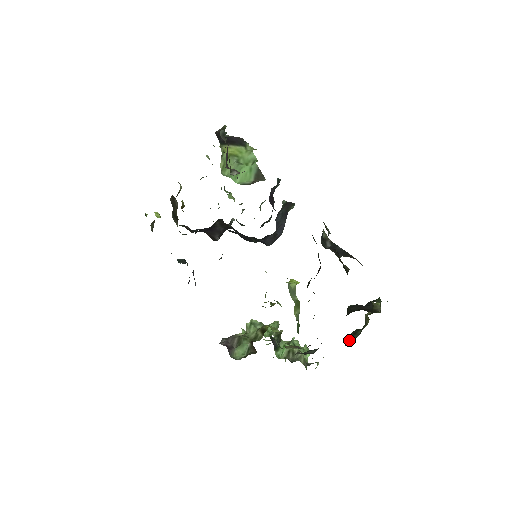
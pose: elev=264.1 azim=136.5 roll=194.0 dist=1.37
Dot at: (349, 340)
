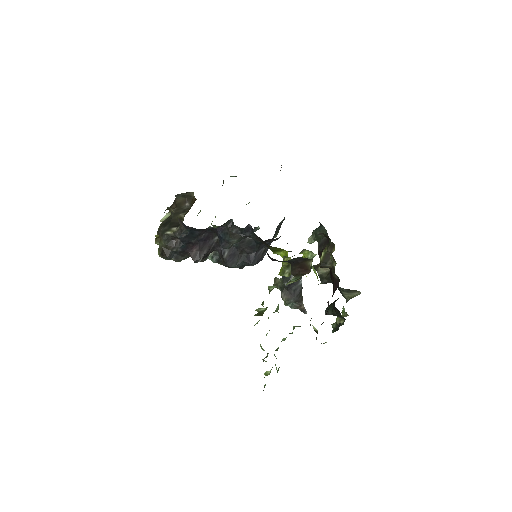
Dot at: occluded
